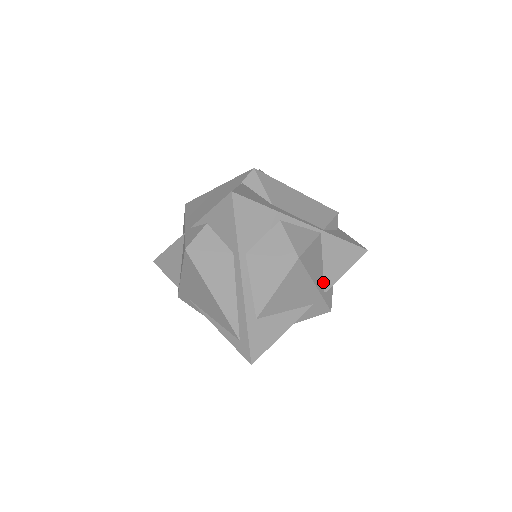
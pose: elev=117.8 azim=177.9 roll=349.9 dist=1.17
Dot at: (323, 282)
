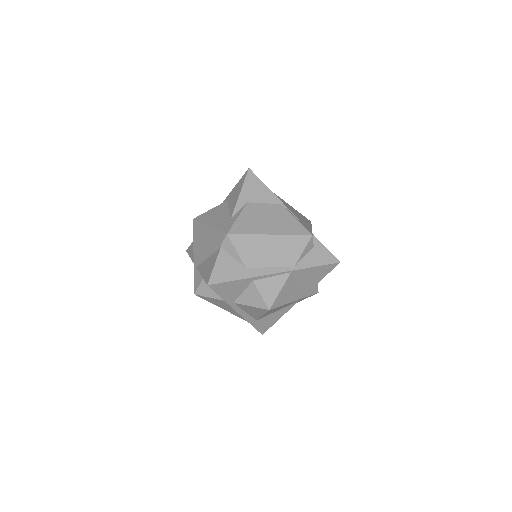
Dot at: (303, 290)
